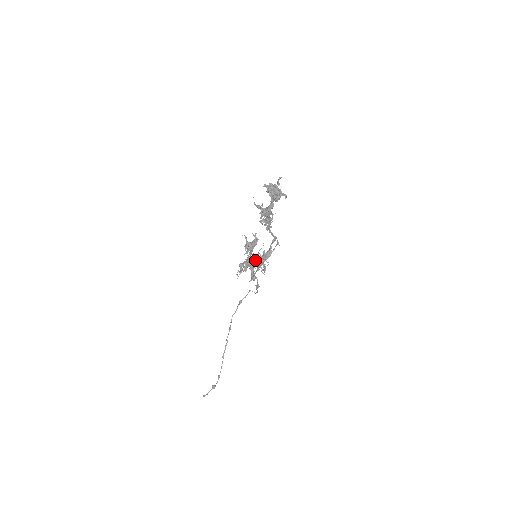
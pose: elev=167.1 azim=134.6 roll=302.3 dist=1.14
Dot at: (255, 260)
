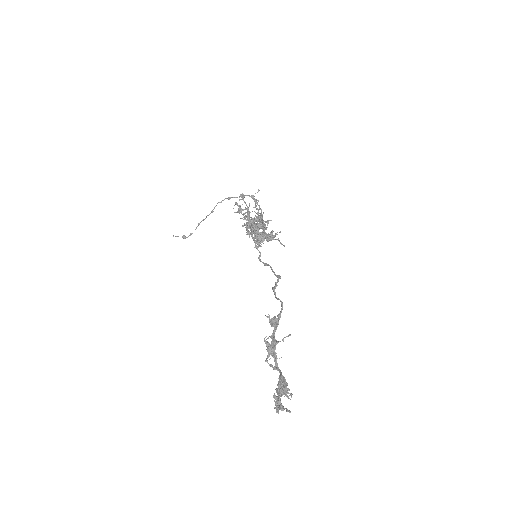
Dot at: occluded
